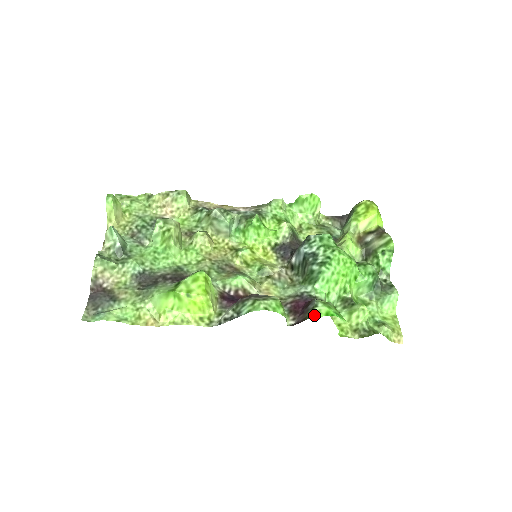
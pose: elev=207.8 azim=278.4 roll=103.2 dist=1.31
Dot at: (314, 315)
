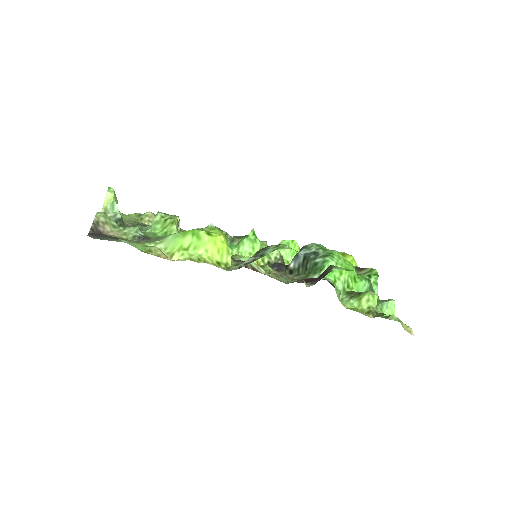
Dot at: (336, 269)
